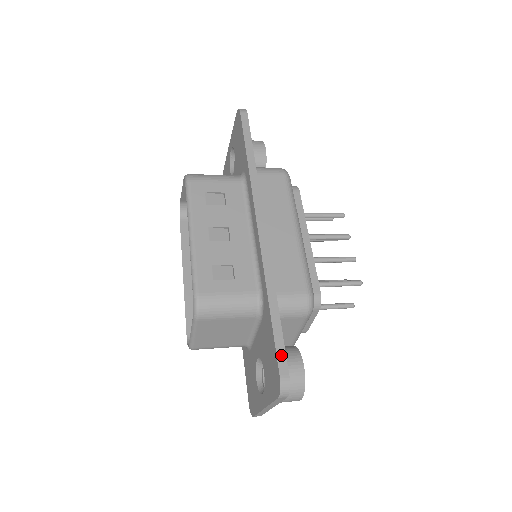
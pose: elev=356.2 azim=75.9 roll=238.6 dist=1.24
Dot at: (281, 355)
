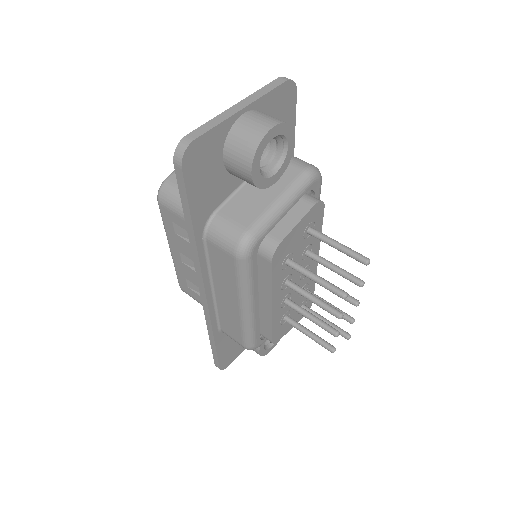
Dot at: (216, 359)
